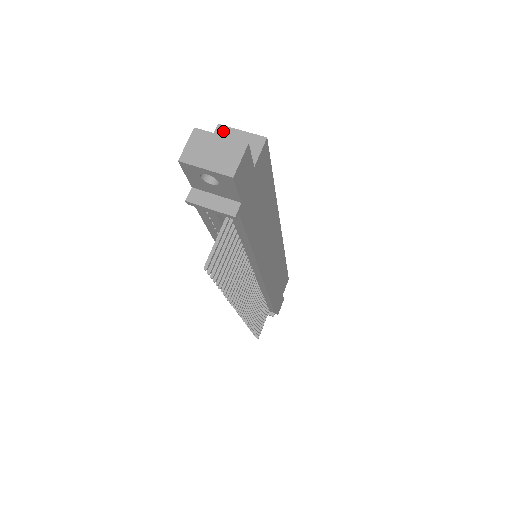
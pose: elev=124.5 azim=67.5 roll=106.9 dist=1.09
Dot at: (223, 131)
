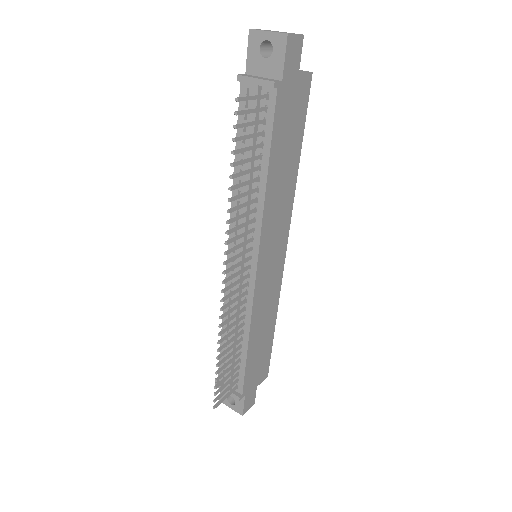
Dot at: occluded
